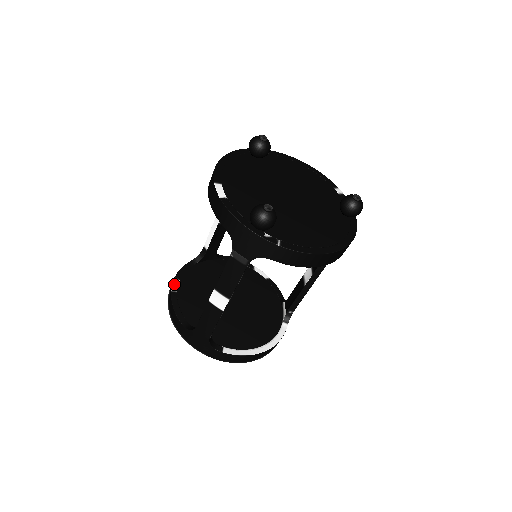
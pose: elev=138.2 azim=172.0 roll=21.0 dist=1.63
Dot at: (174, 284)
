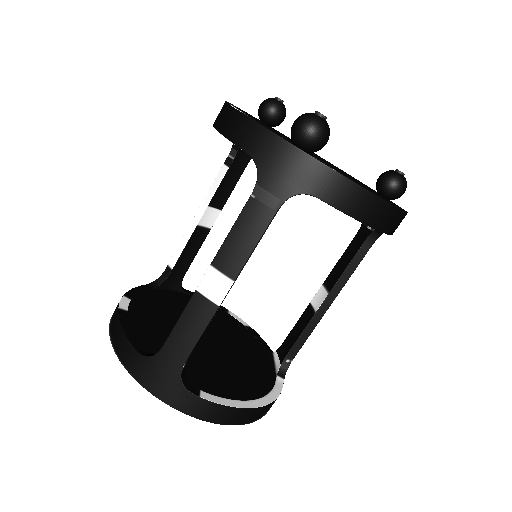
Dot at: (123, 302)
